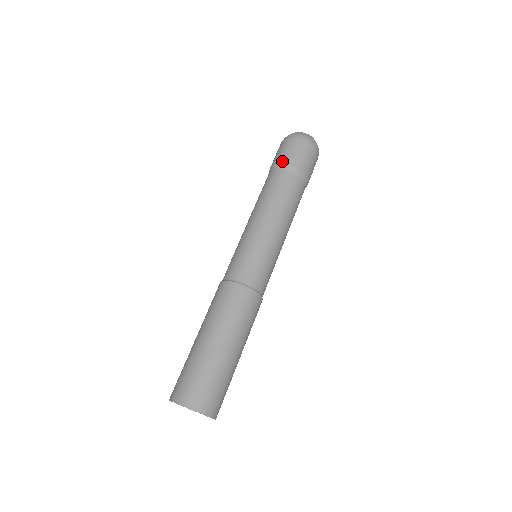
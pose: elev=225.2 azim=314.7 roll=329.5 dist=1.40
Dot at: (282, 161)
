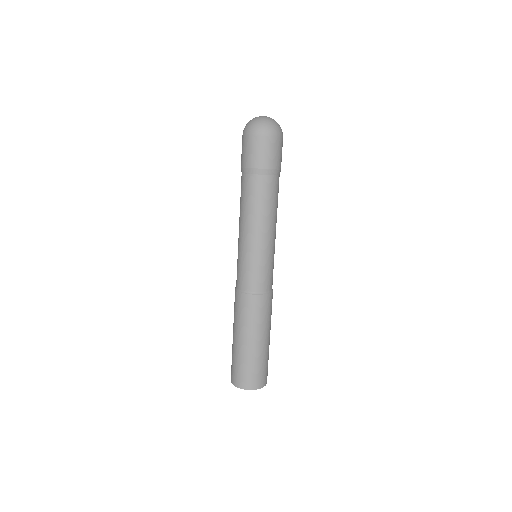
Dot at: (250, 165)
